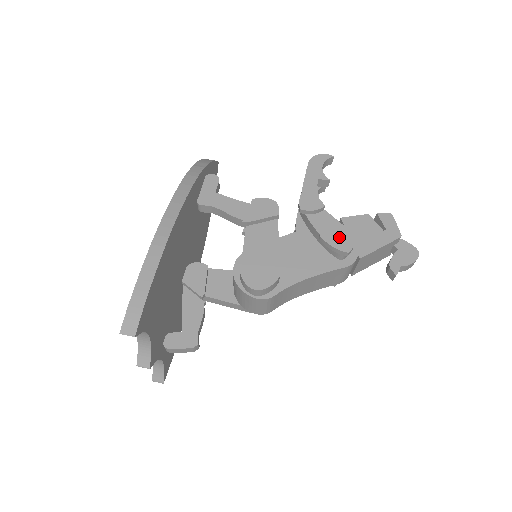
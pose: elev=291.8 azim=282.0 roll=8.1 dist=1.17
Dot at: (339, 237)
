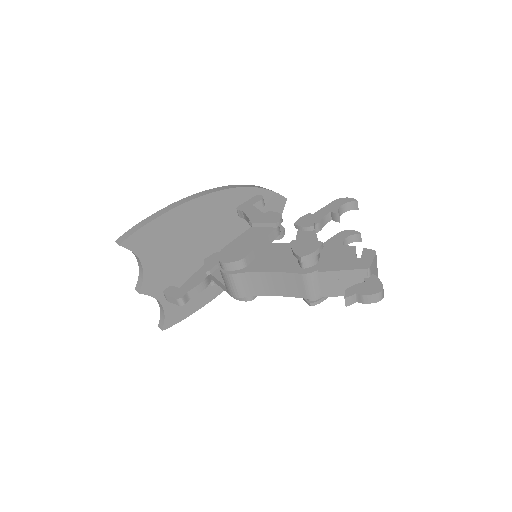
Dot at: (304, 246)
